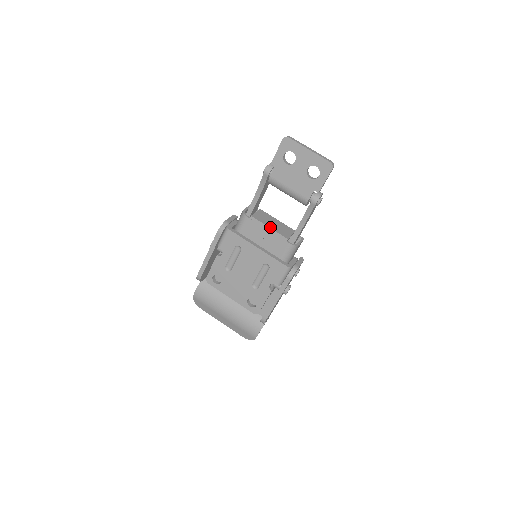
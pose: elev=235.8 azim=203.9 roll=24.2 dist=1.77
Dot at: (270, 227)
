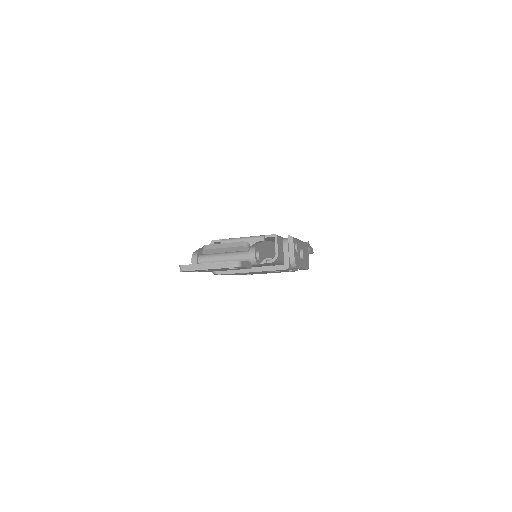
Dot at: occluded
